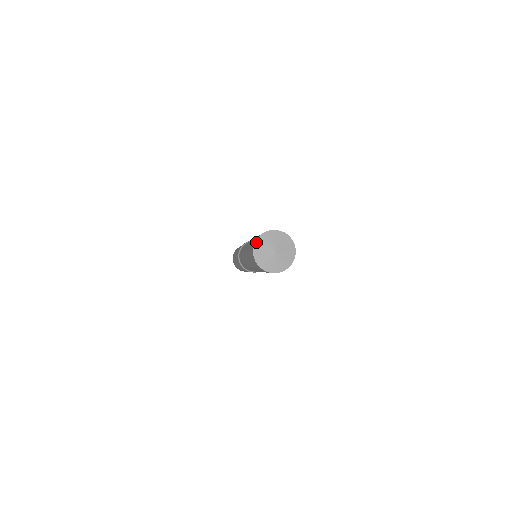
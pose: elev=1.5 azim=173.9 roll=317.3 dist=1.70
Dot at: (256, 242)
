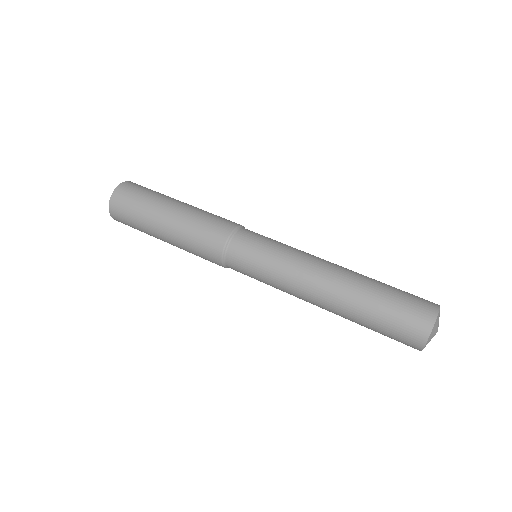
Dot at: (435, 323)
